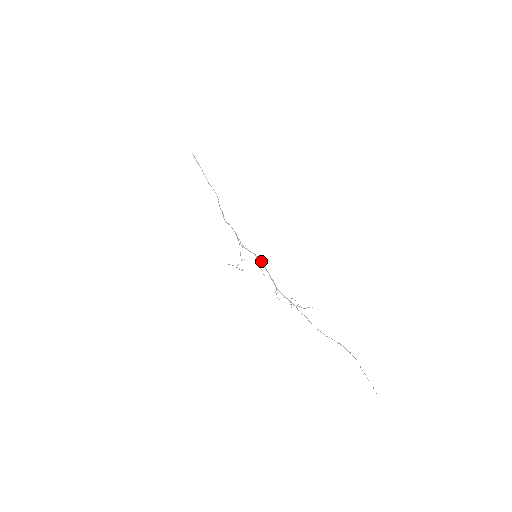
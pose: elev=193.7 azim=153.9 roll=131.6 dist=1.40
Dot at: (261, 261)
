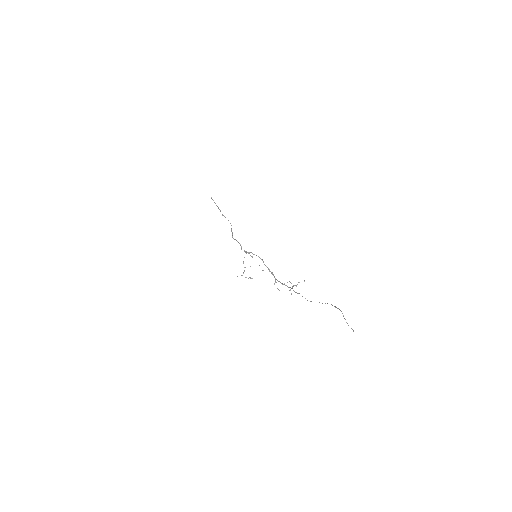
Dot at: occluded
